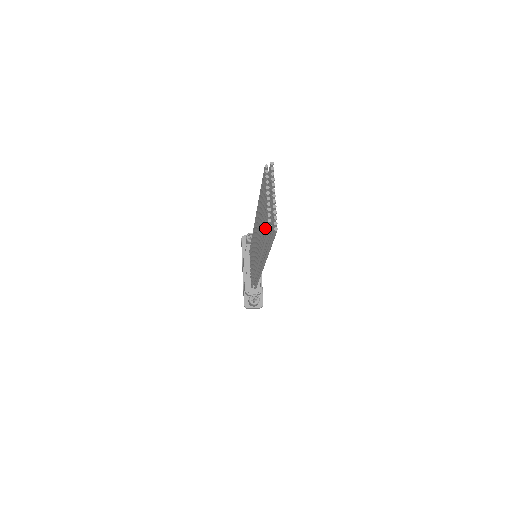
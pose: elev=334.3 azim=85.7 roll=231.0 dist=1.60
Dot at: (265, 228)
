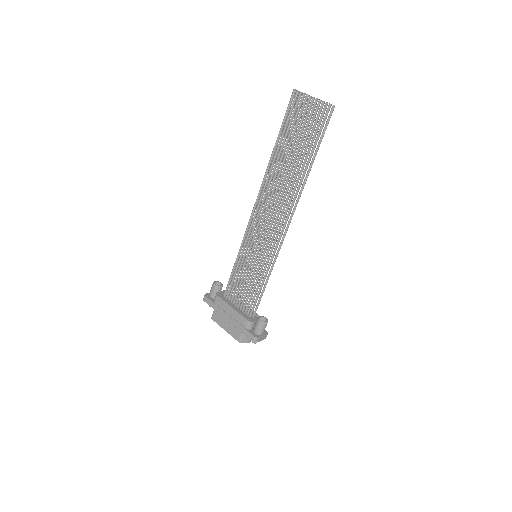
Dot at: (313, 130)
